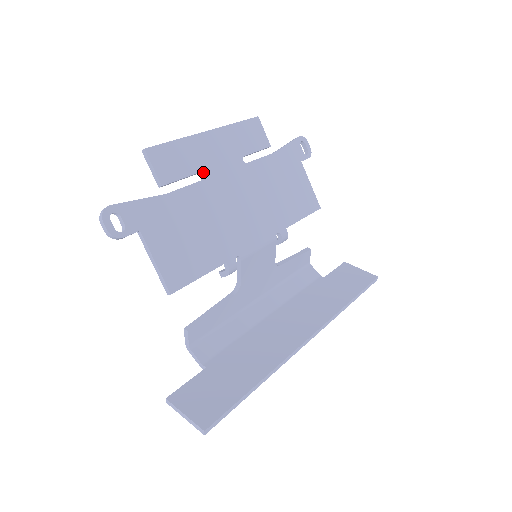
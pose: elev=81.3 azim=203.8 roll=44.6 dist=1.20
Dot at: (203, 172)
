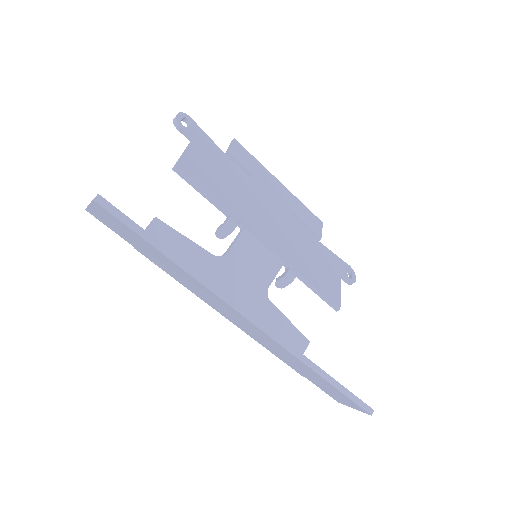
Dot at: (260, 182)
